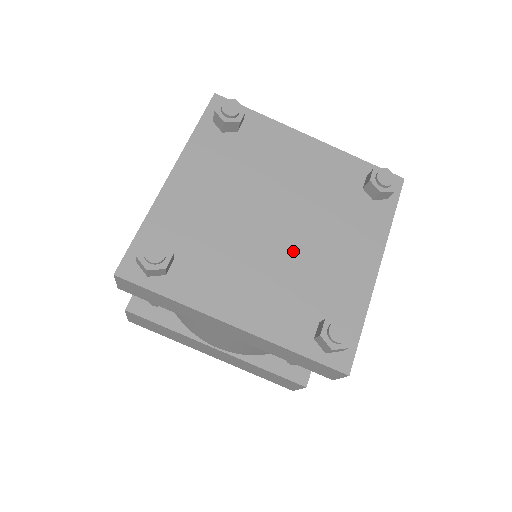
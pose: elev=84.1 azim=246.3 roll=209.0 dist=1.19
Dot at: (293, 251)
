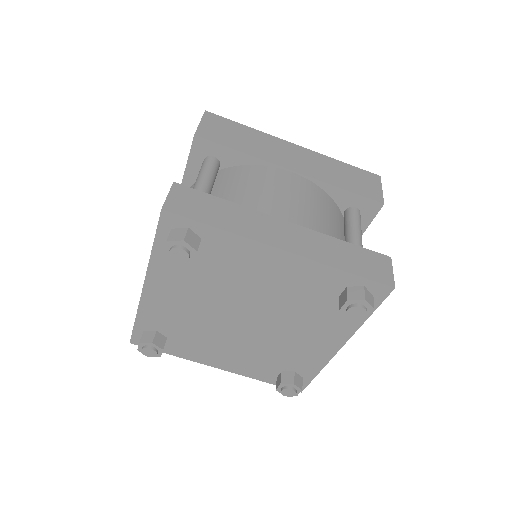
Dot at: (261, 337)
